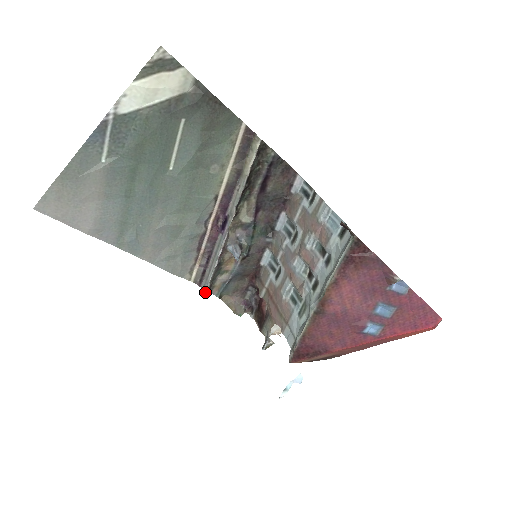
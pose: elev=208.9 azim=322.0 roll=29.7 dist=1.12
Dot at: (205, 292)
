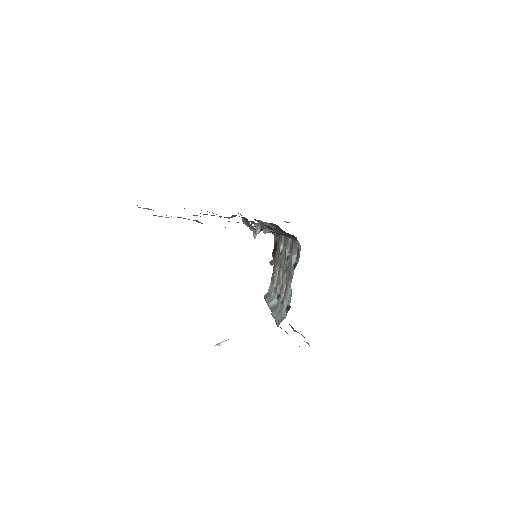
Dot at: (242, 221)
